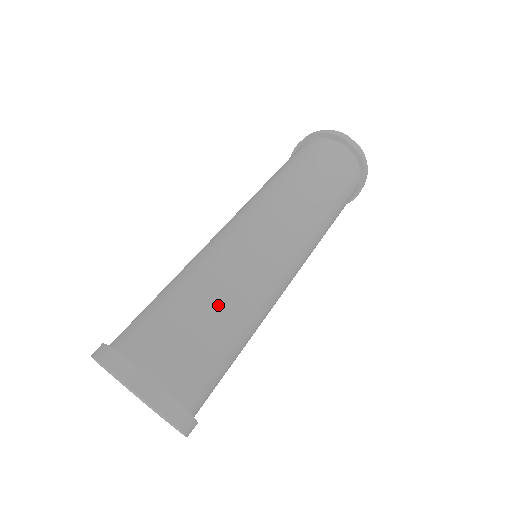
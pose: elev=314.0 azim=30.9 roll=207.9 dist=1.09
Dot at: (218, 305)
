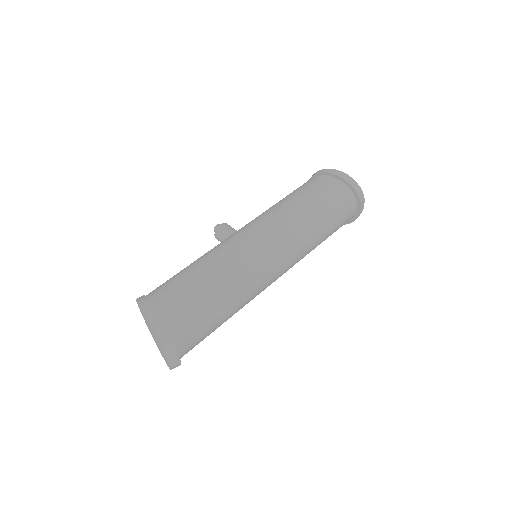
Dot at: (227, 315)
